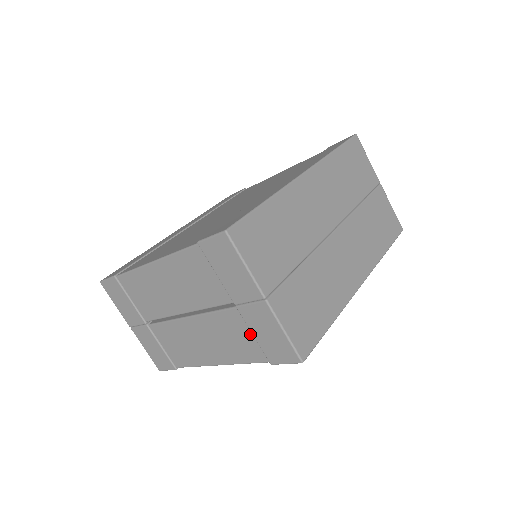
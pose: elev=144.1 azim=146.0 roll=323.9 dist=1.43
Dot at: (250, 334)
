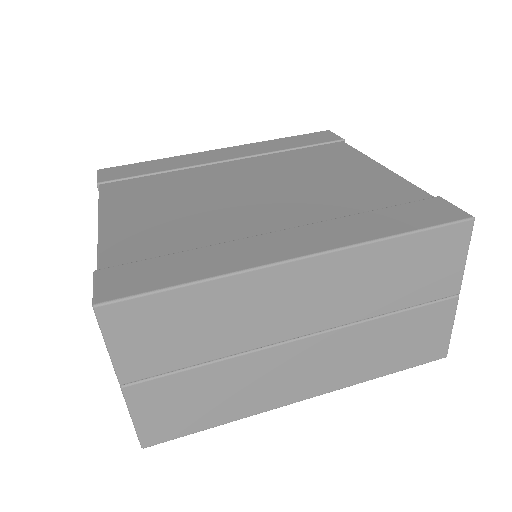
Dot at: occluded
